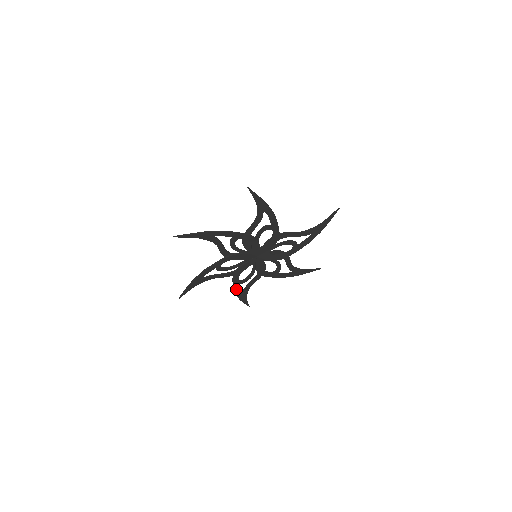
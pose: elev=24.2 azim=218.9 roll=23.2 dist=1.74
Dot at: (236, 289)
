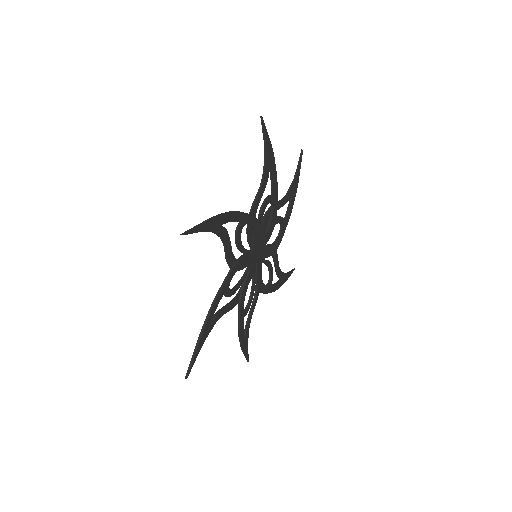
Dot at: (217, 300)
